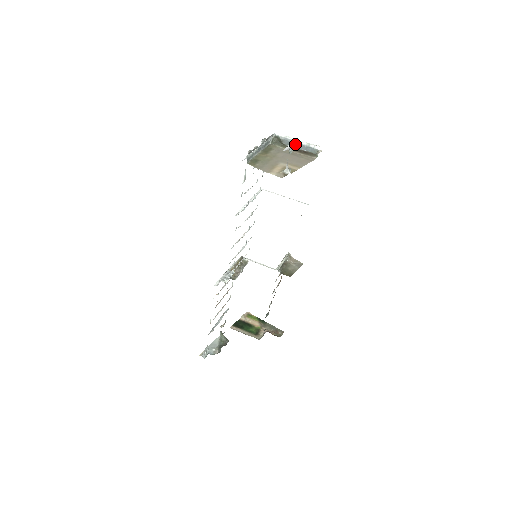
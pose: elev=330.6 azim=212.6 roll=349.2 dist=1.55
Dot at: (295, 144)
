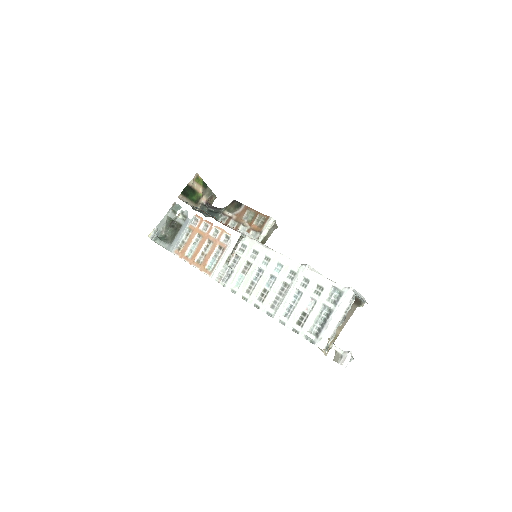
Dot at: (353, 359)
